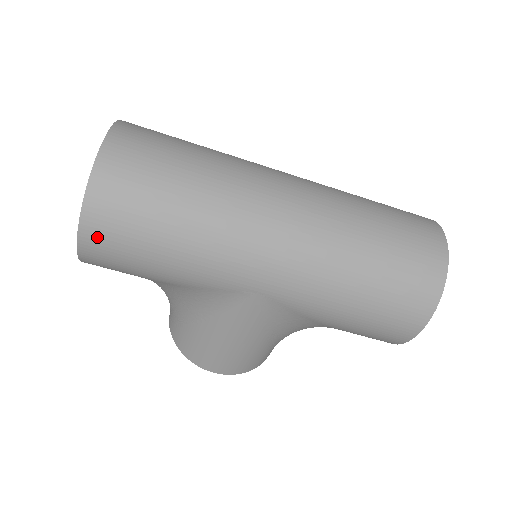
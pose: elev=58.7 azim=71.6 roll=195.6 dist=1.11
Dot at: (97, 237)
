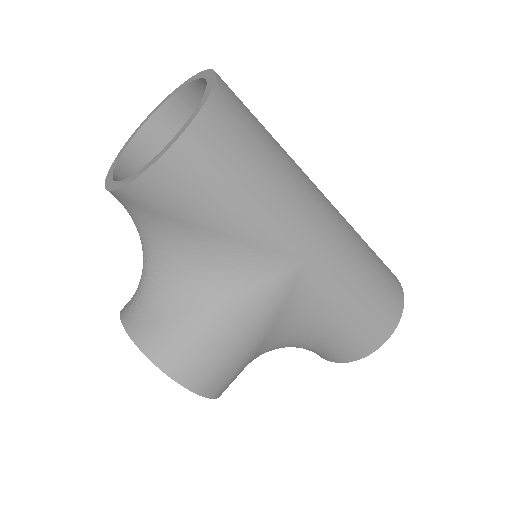
Dot at: (203, 141)
